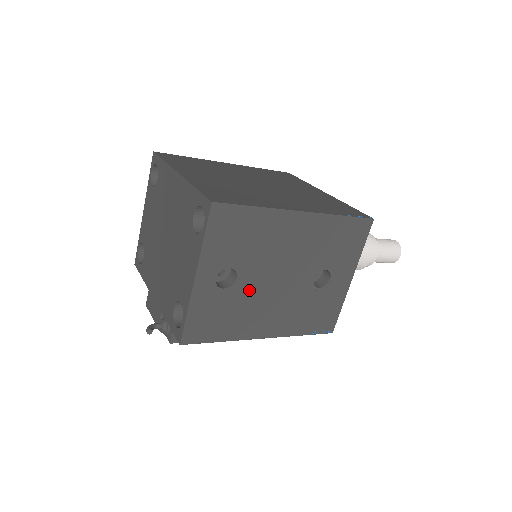
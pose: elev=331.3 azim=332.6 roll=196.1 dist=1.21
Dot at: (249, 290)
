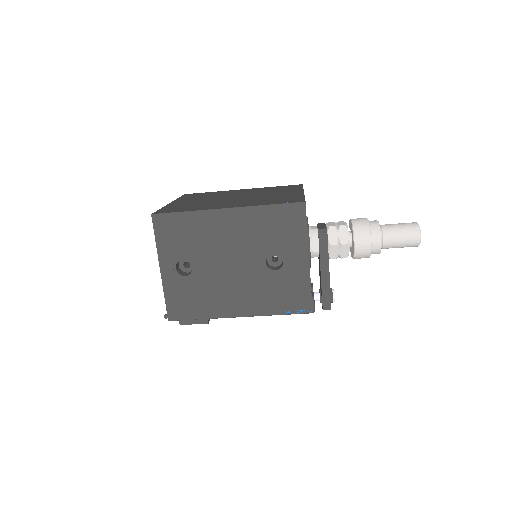
Dot at: (207, 276)
